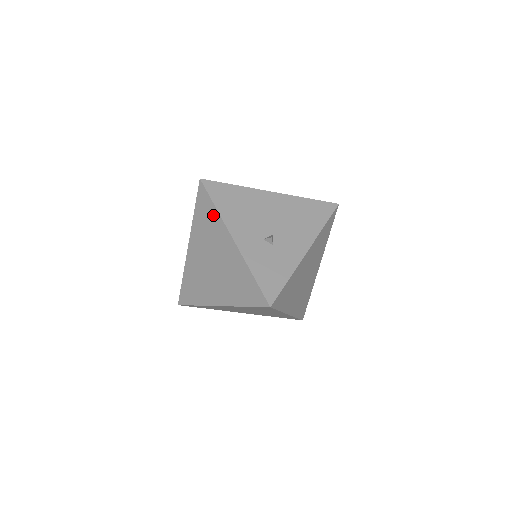
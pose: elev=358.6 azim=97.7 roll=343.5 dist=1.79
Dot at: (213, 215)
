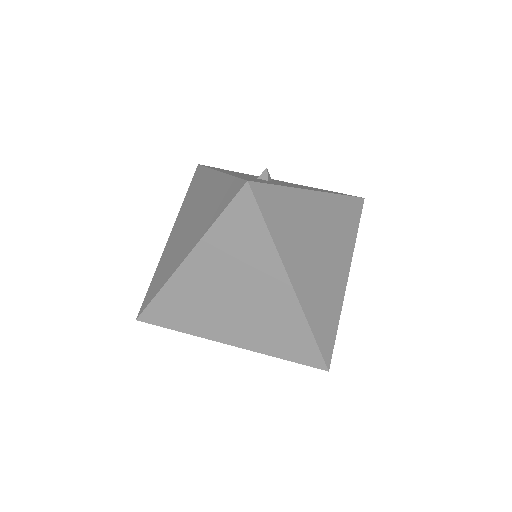
Dot at: (203, 176)
